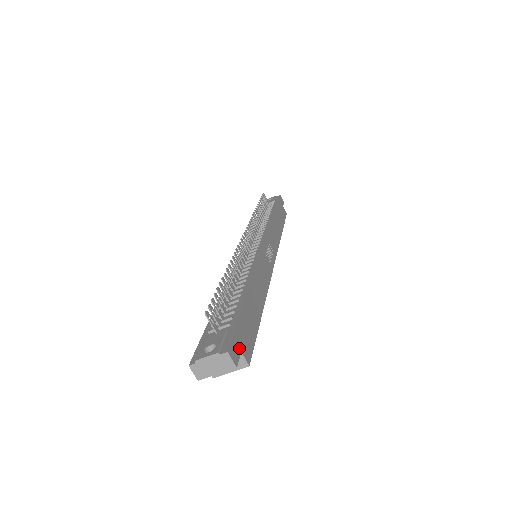
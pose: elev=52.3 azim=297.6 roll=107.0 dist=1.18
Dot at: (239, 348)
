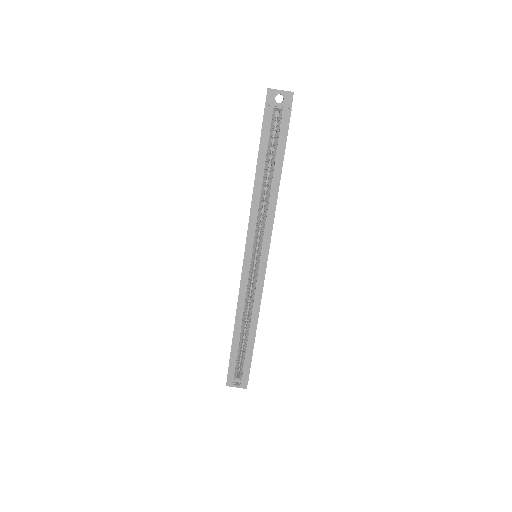
Dot at: occluded
